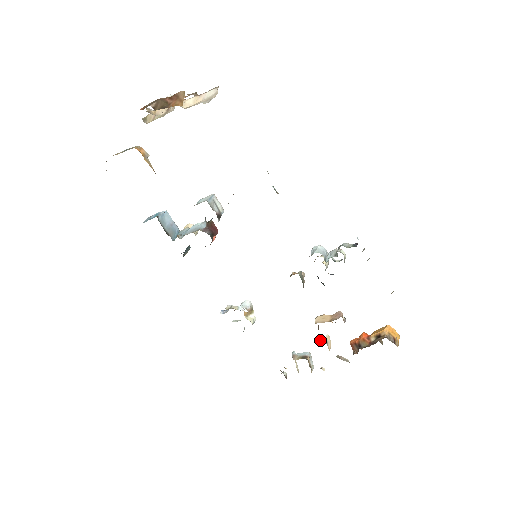
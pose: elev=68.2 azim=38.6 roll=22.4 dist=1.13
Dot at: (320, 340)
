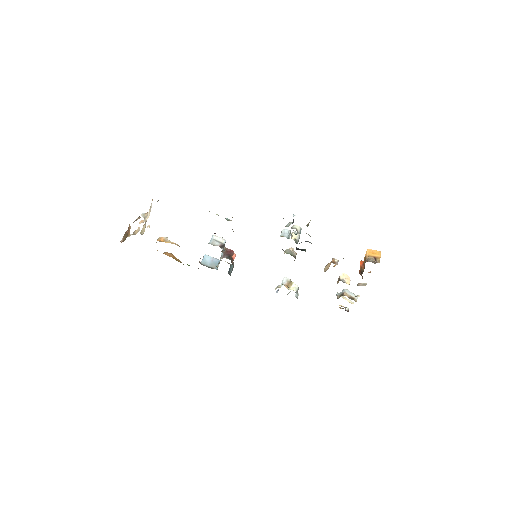
Dot at: (338, 280)
